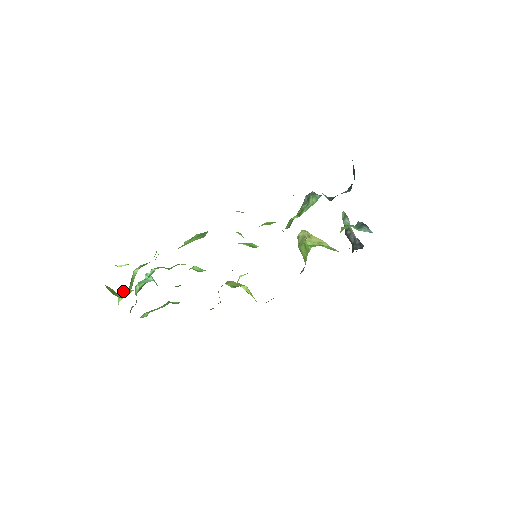
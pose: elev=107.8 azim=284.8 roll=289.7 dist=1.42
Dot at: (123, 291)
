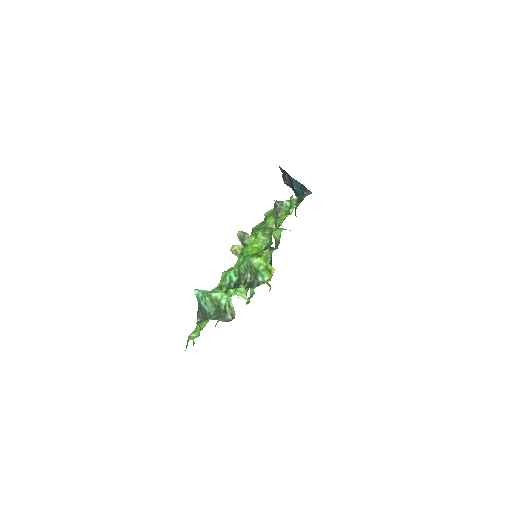
Dot at: (236, 289)
